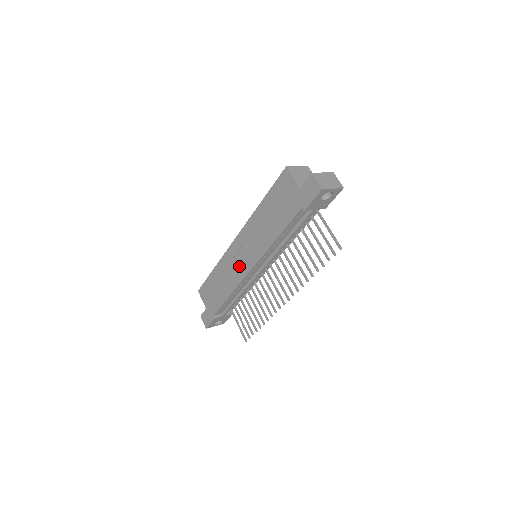
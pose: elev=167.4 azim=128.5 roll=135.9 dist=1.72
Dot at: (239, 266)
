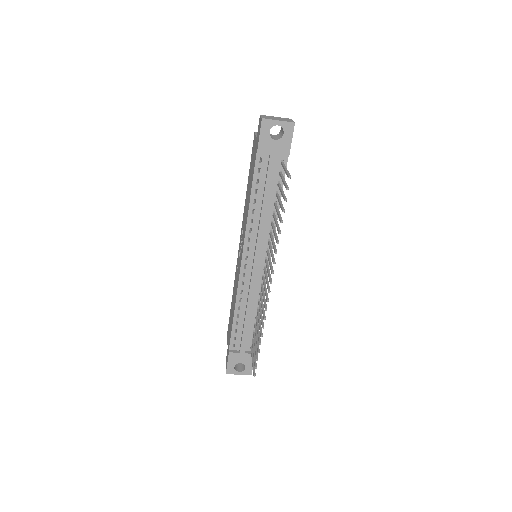
Dot at: occluded
